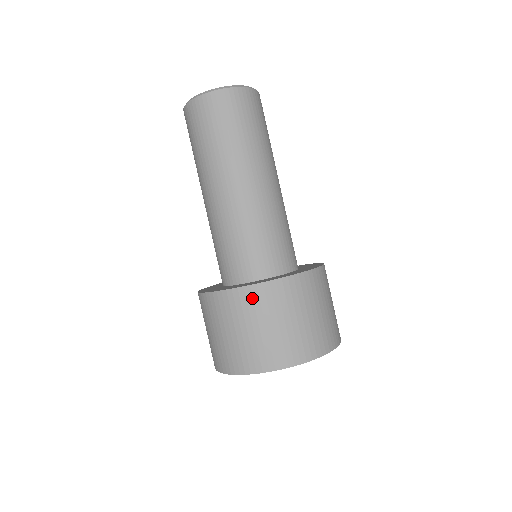
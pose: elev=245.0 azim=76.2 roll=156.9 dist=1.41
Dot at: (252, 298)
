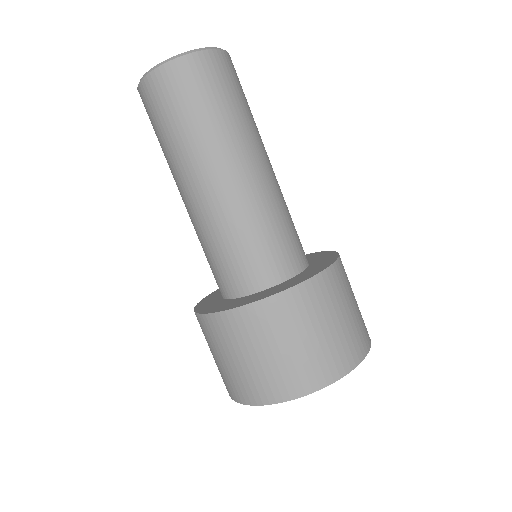
Dot at: (265, 315)
